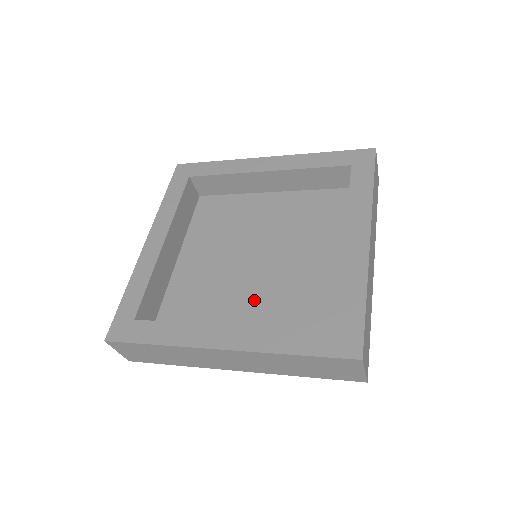
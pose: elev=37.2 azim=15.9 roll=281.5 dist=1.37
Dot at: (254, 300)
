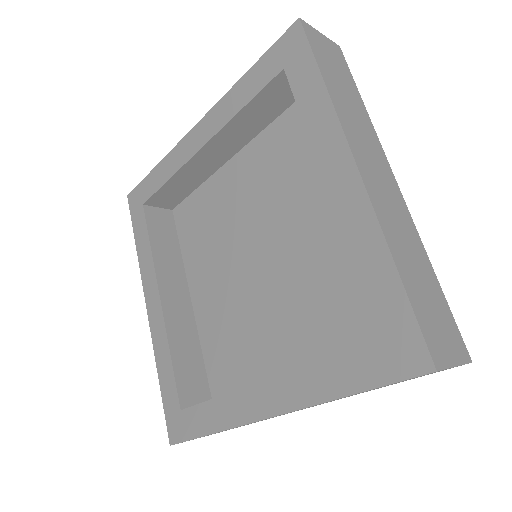
Dot at: (222, 289)
